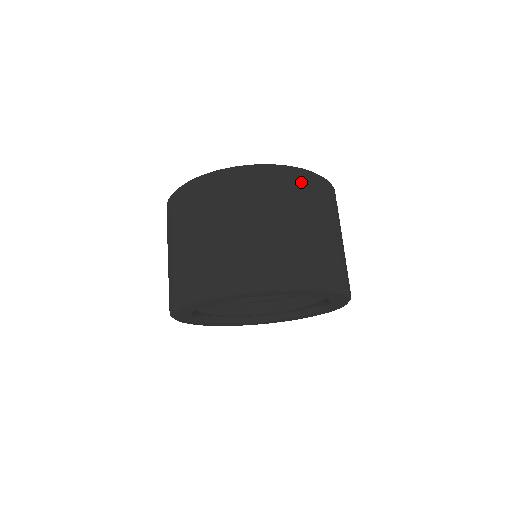
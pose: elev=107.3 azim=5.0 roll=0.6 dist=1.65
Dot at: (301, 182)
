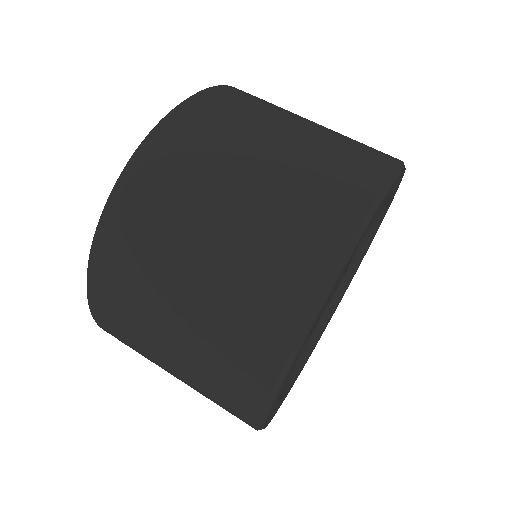
Dot at: occluded
